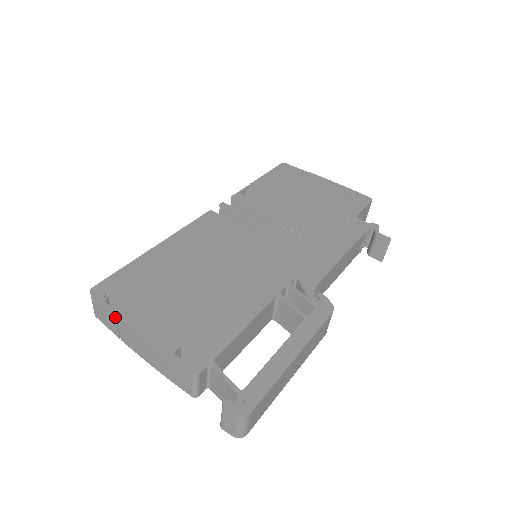
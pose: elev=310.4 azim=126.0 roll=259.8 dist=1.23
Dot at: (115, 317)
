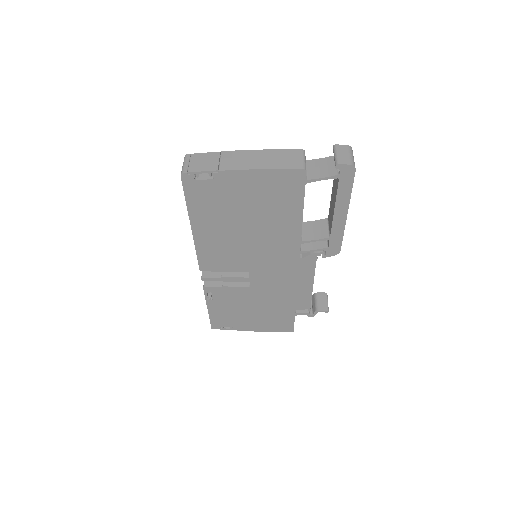
Dot at: (218, 153)
